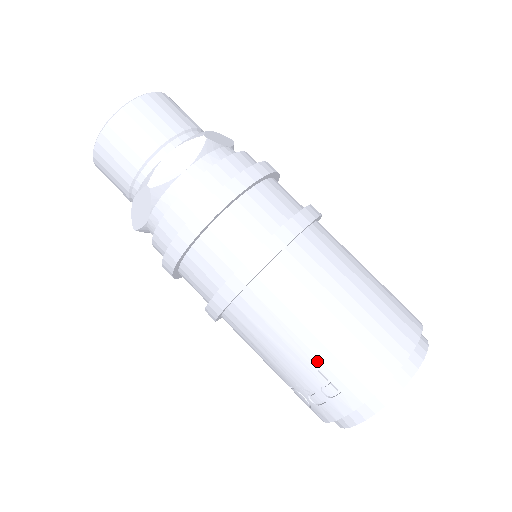
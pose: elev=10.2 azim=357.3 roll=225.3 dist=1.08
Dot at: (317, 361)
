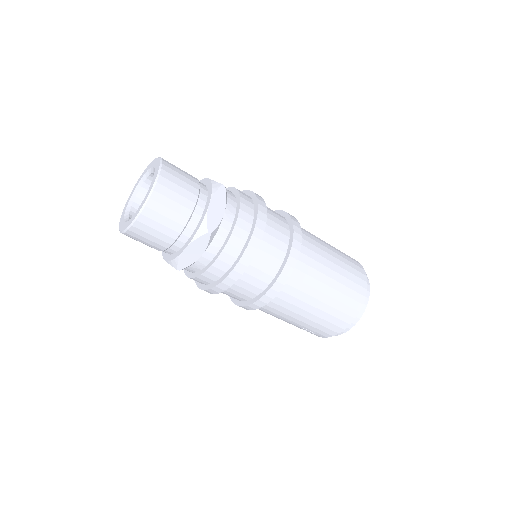
Dot at: (302, 326)
